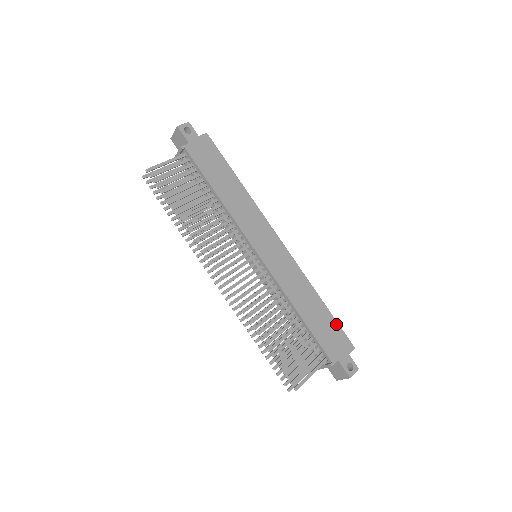
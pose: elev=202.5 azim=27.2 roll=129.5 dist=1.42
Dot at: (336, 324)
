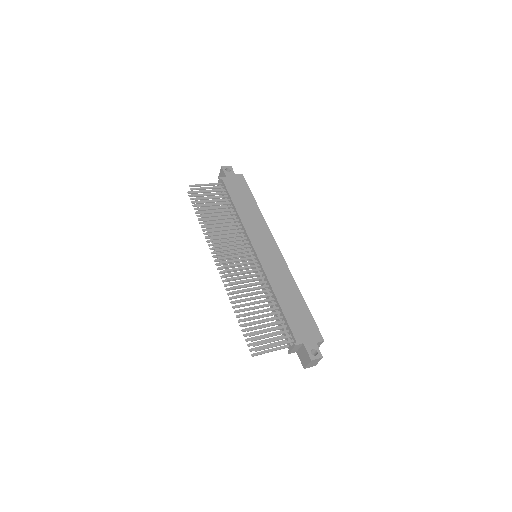
Dot at: (311, 317)
